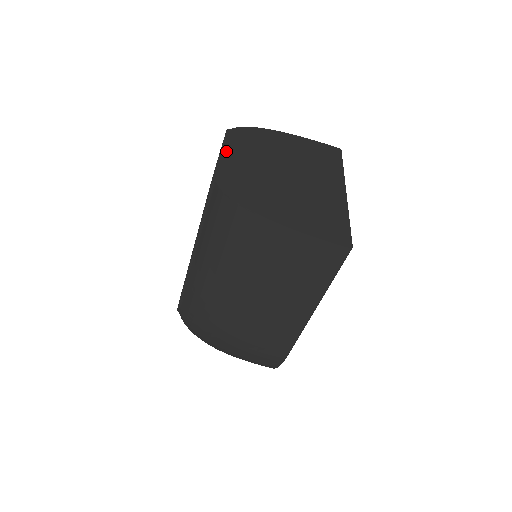
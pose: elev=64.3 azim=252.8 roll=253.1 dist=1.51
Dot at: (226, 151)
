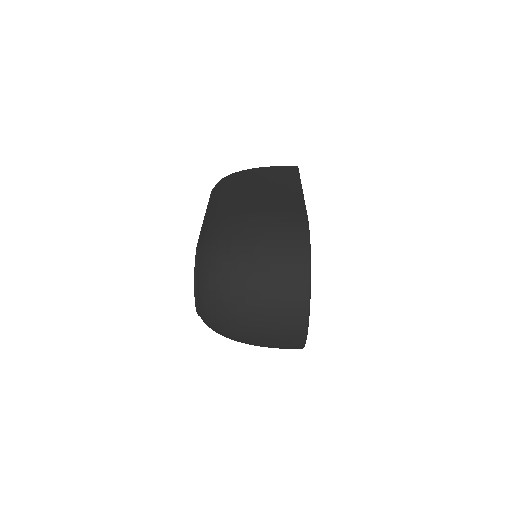
Dot at: occluded
